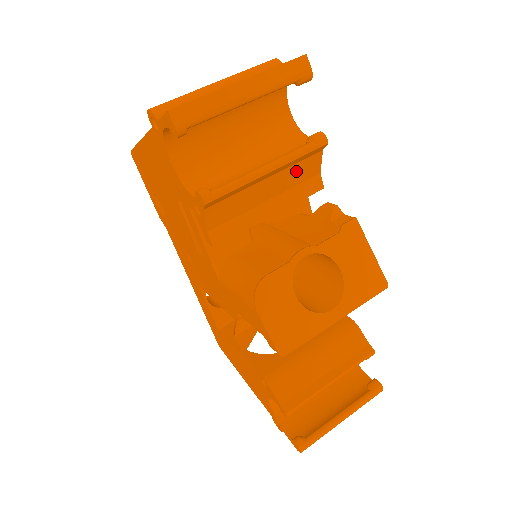
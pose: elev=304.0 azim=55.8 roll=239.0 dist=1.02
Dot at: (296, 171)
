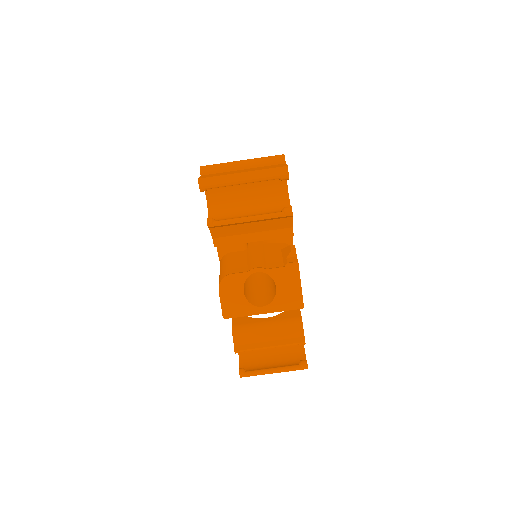
Dot at: (273, 223)
